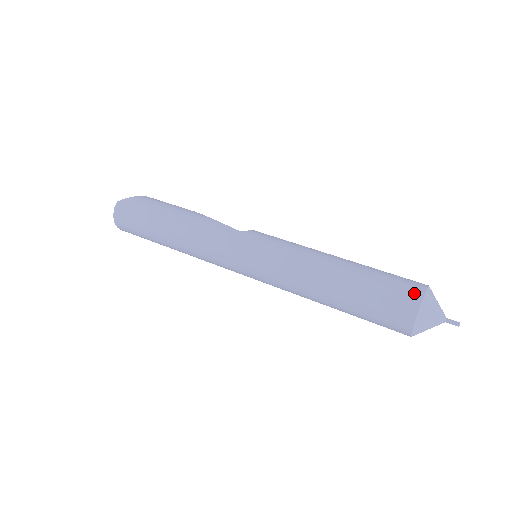
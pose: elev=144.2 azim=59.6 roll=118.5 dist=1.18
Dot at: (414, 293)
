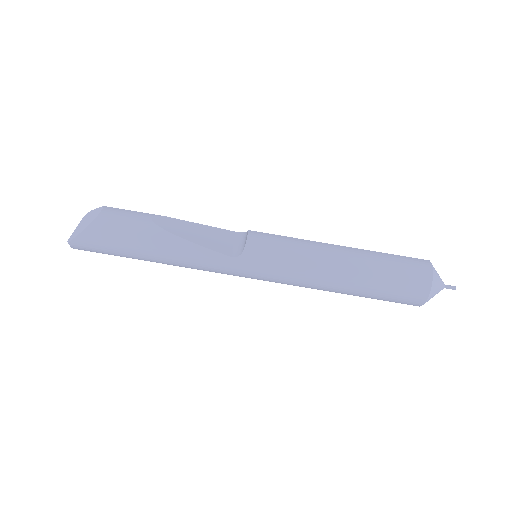
Dot at: (420, 296)
